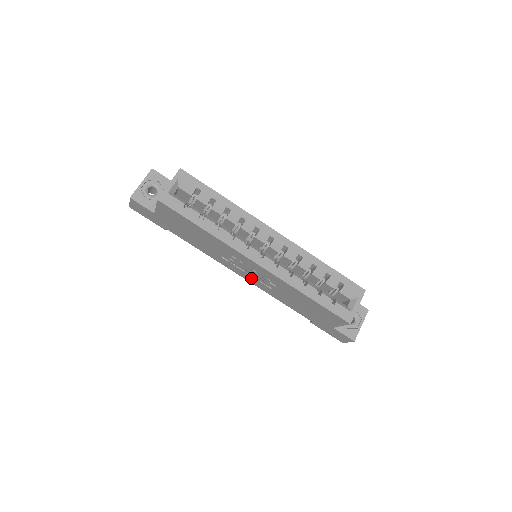
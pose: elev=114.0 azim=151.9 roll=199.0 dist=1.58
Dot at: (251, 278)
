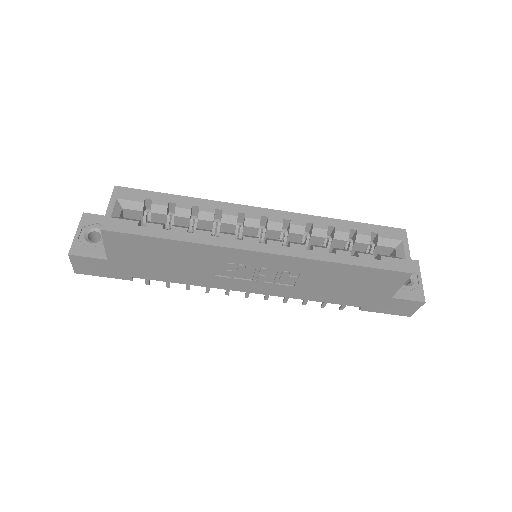
Dot at: (263, 286)
